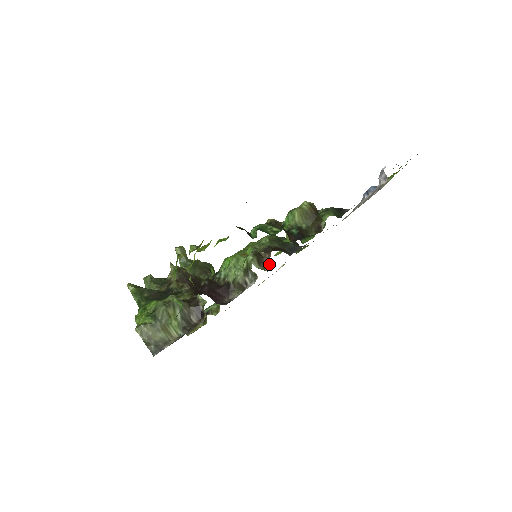
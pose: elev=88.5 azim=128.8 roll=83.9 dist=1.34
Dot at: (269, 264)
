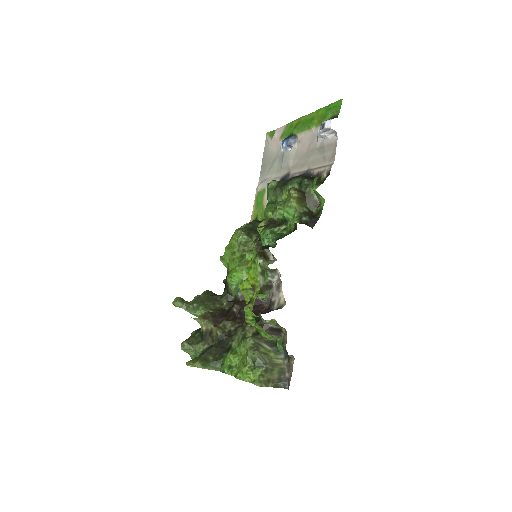
Dot at: (271, 254)
